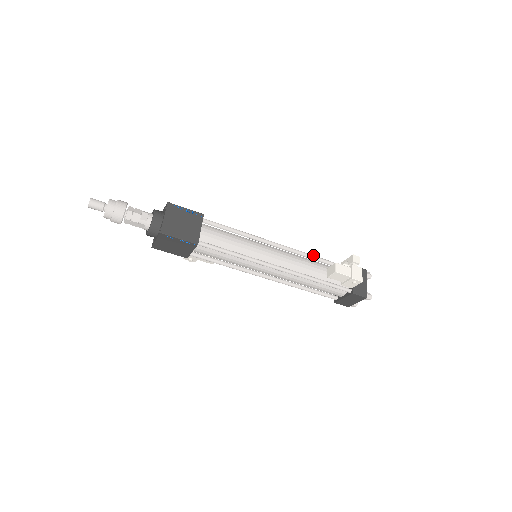
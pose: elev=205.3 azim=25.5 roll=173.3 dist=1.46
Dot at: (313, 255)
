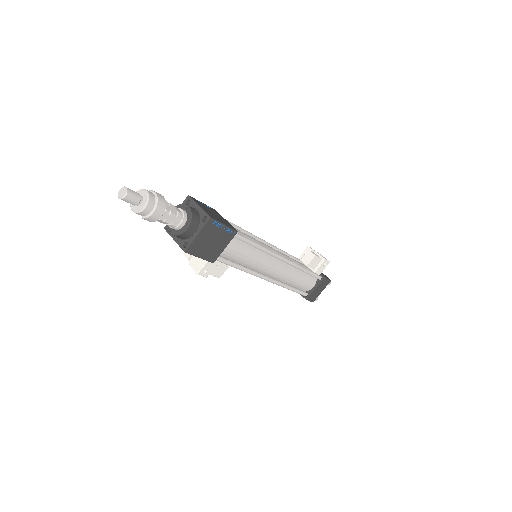
Dot at: (285, 252)
